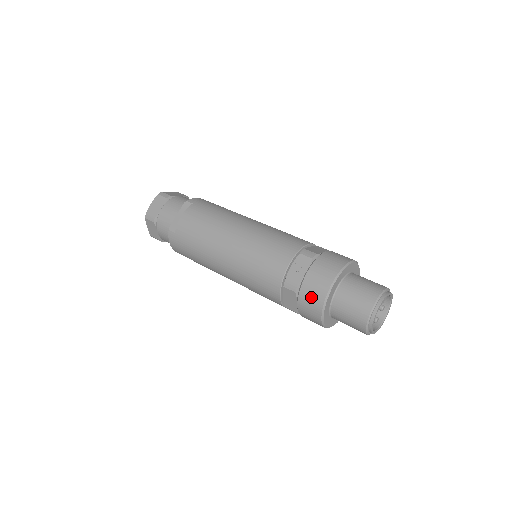
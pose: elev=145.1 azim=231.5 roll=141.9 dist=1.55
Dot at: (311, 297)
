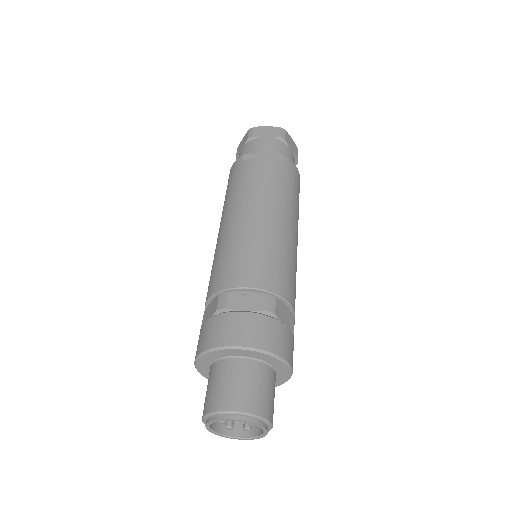
Dot at: (216, 330)
